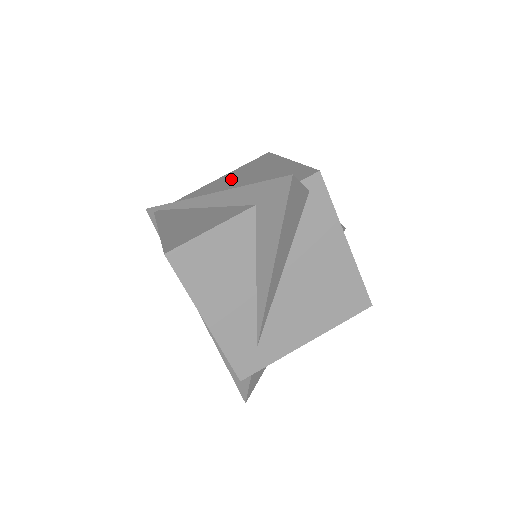
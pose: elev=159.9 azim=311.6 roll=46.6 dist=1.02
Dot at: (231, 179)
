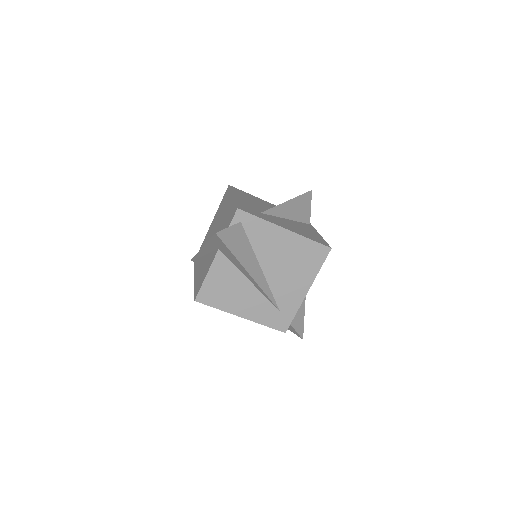
Dot at: (215, 221)
